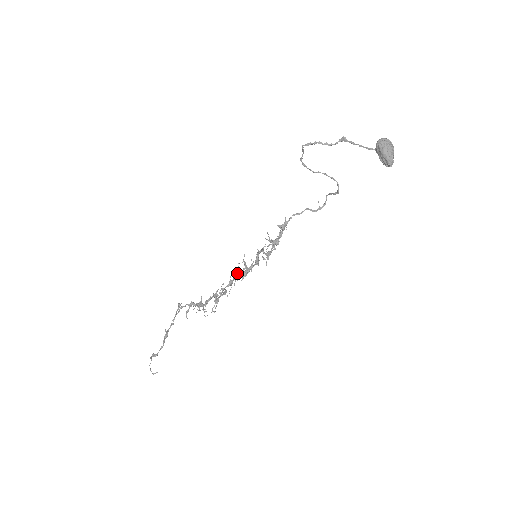
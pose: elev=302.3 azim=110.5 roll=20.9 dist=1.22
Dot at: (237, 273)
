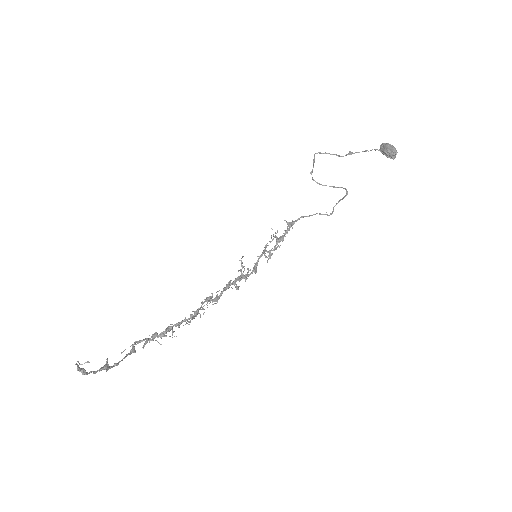
Dot at: (229, 281)
